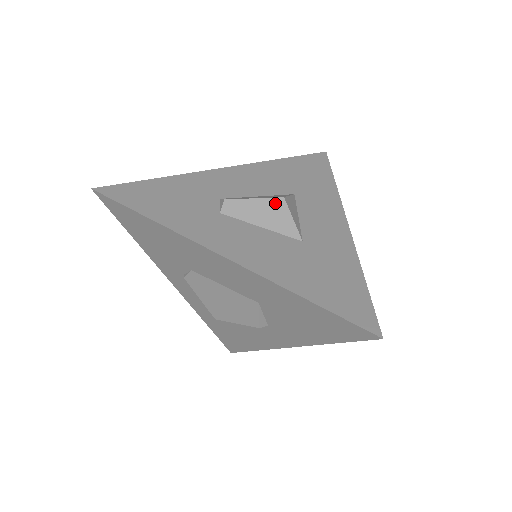
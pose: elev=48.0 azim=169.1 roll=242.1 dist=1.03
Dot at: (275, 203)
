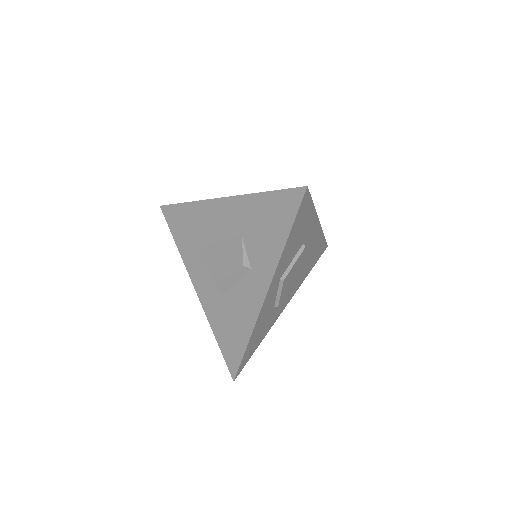
Dot at: occluded
